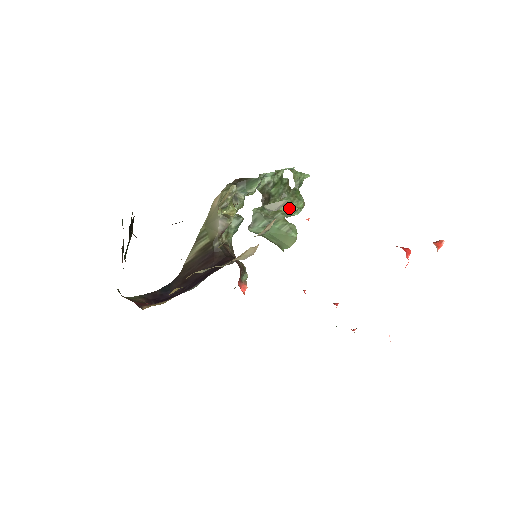
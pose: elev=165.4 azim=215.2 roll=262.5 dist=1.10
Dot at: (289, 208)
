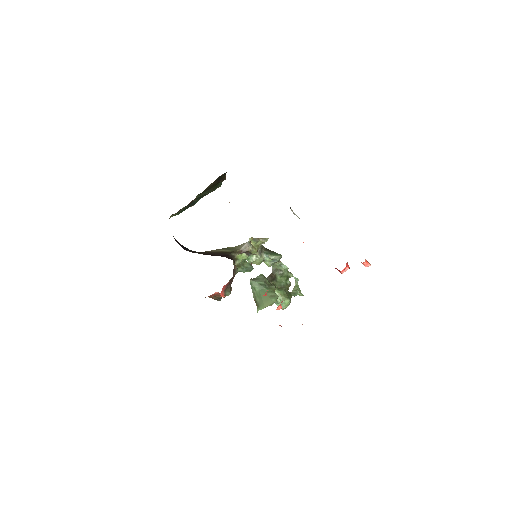
Dot at: (280, 296)
